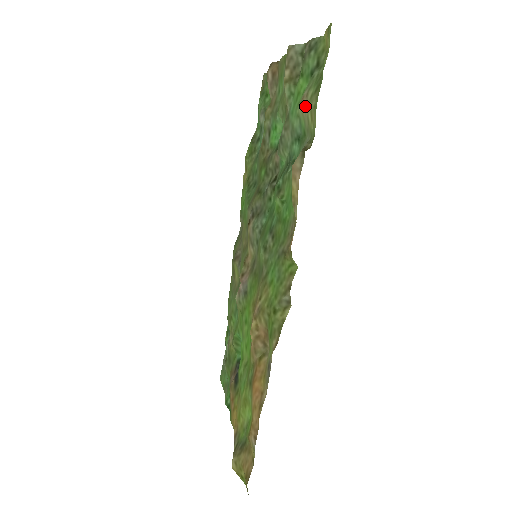
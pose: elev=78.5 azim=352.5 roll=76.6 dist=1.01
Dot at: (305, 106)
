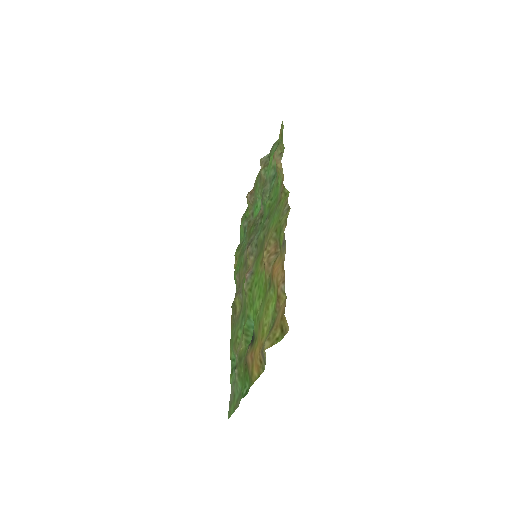
Dot at: (276, 153)
